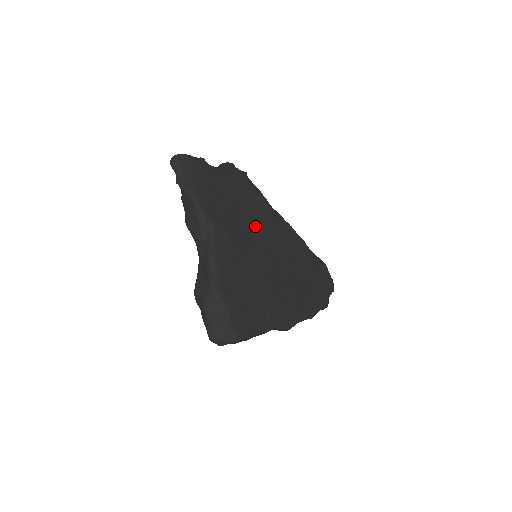
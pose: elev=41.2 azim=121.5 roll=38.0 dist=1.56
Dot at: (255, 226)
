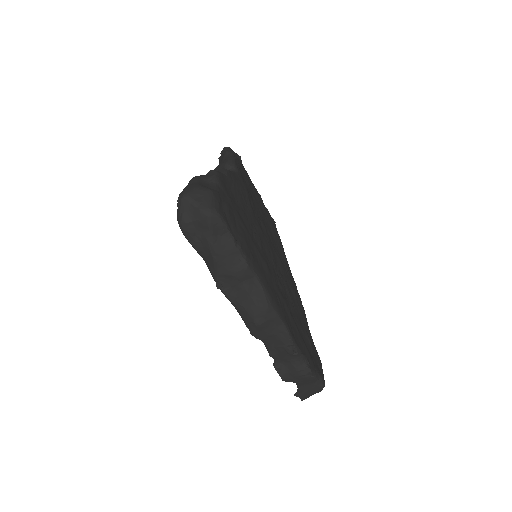
Dot at: (269, 235)
